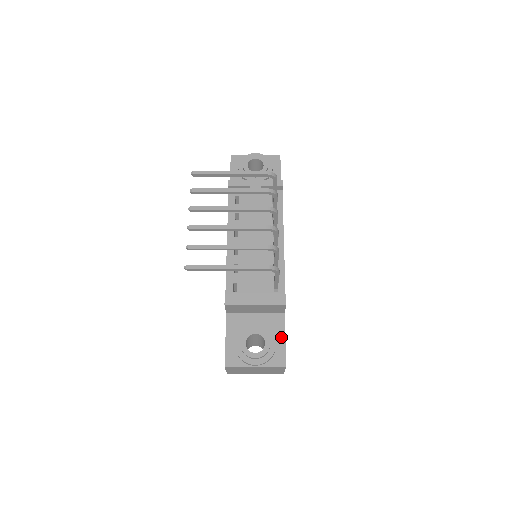
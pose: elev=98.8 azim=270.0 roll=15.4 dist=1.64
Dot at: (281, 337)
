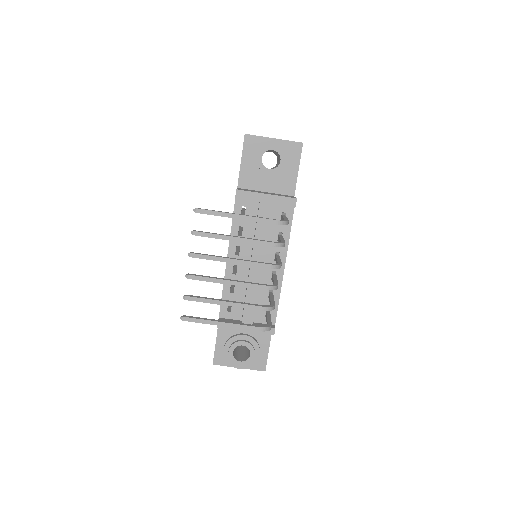
Dot at: (266, 347)
